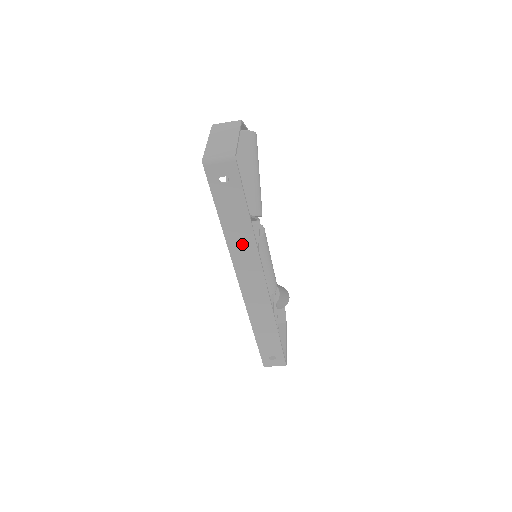
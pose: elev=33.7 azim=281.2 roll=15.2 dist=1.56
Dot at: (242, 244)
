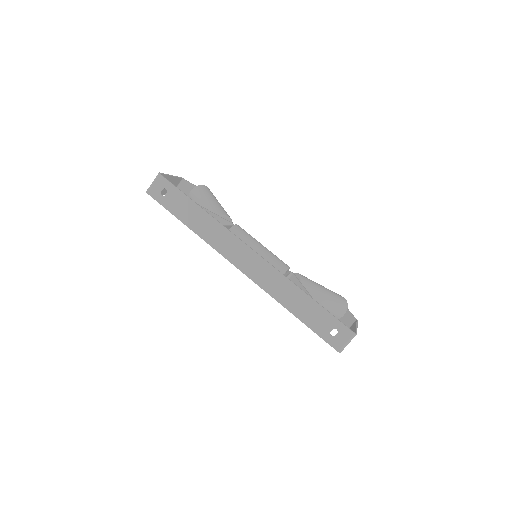
Dot at: (210, 230)
